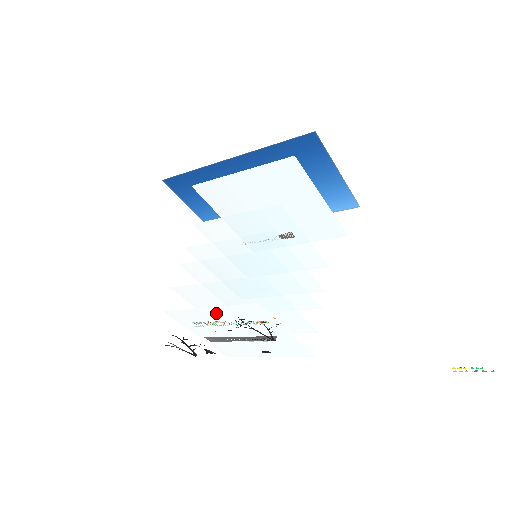
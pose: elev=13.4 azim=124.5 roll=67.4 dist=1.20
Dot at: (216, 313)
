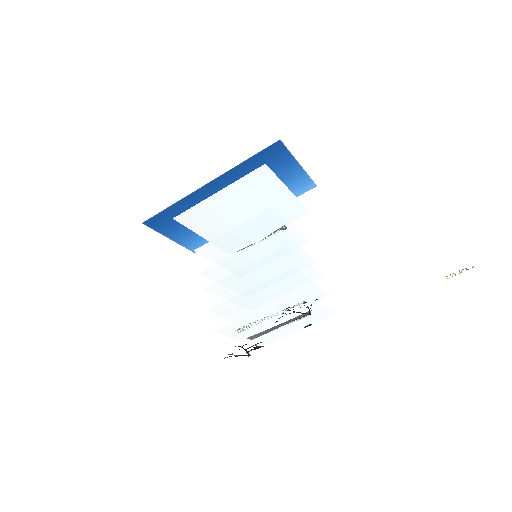
Dot at: (262, 313)
